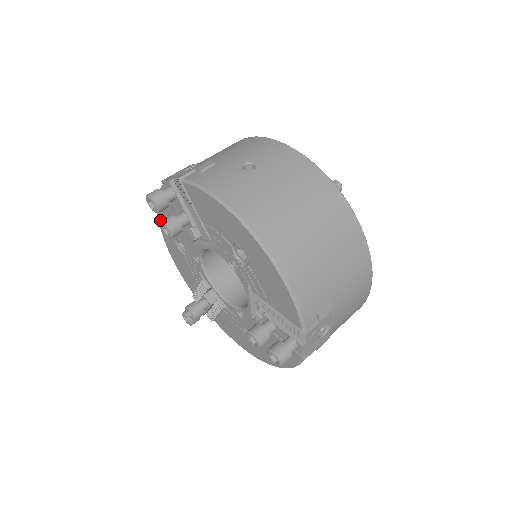
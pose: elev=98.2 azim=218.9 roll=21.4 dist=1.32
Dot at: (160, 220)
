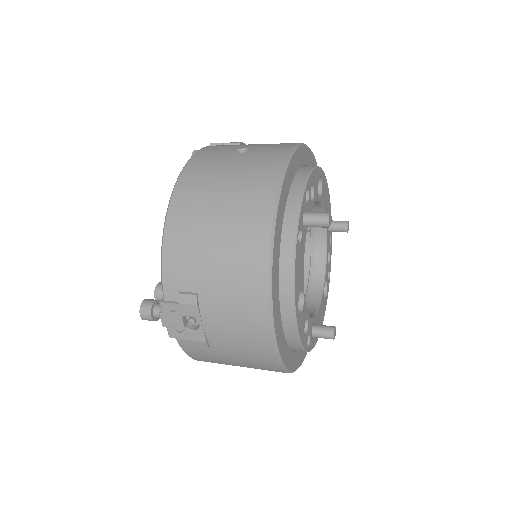
Dot at: occluded
